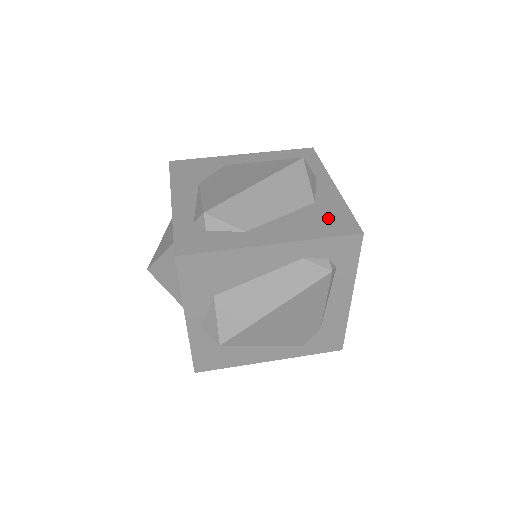
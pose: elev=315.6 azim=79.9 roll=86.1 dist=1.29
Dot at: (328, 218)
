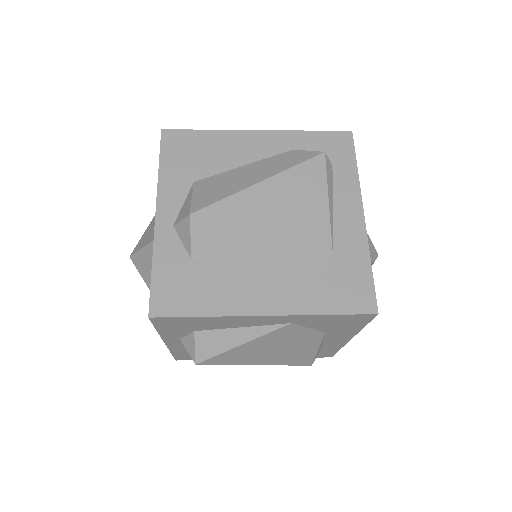
Dot at: occluded
